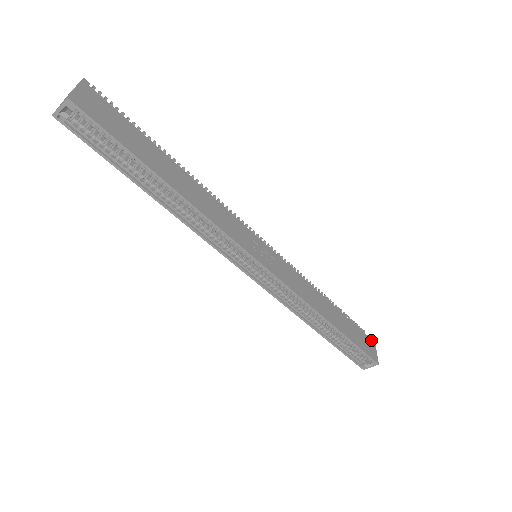
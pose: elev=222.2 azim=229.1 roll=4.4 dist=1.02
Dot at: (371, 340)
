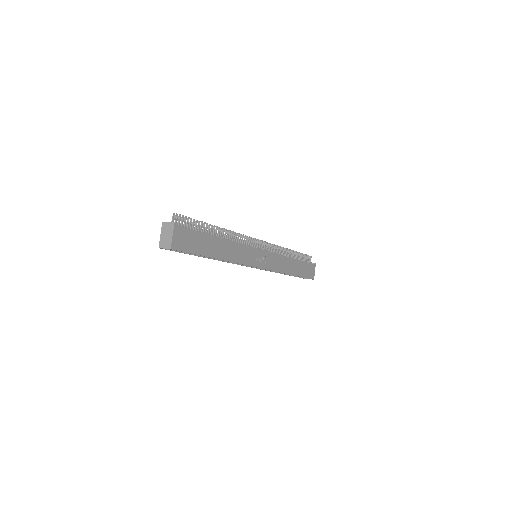
Dot at: (314, 265)
